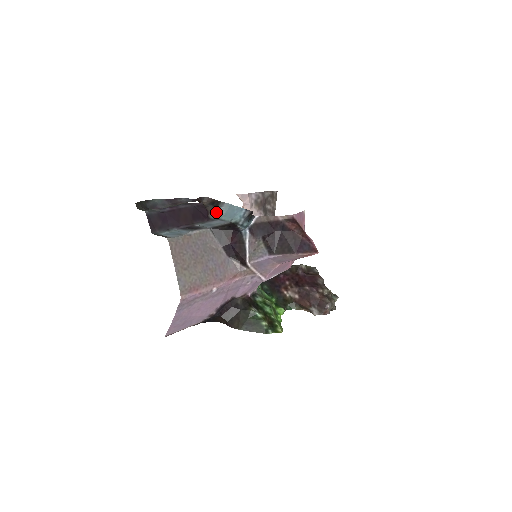
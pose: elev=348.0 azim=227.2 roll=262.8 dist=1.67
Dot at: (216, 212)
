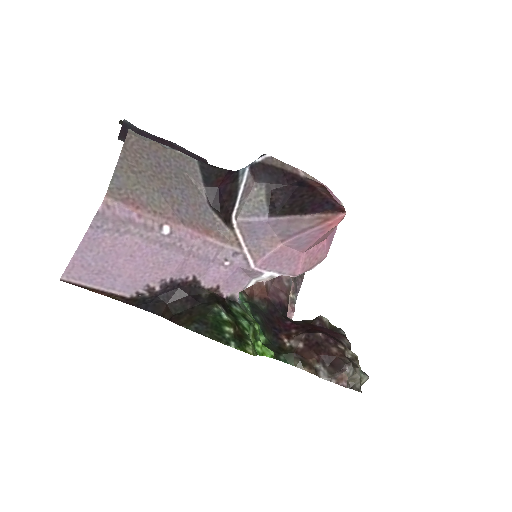
Dot at: occluded
